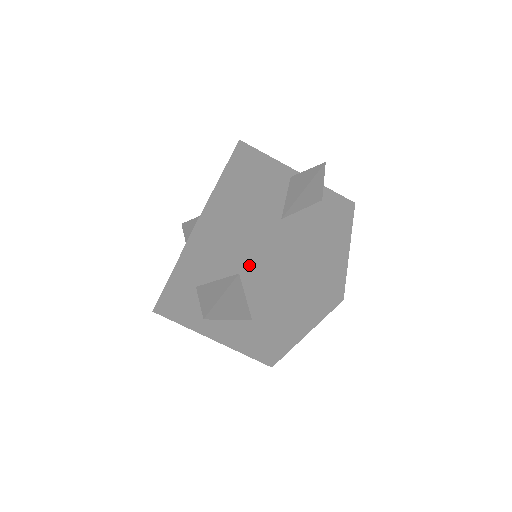
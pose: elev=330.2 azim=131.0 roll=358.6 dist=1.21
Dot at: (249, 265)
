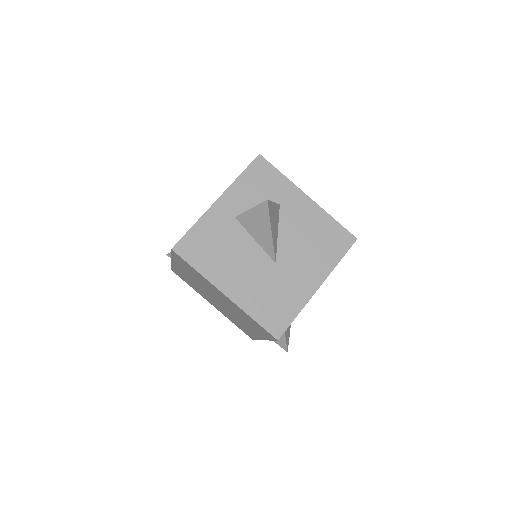
Dot at: (290, 196)
